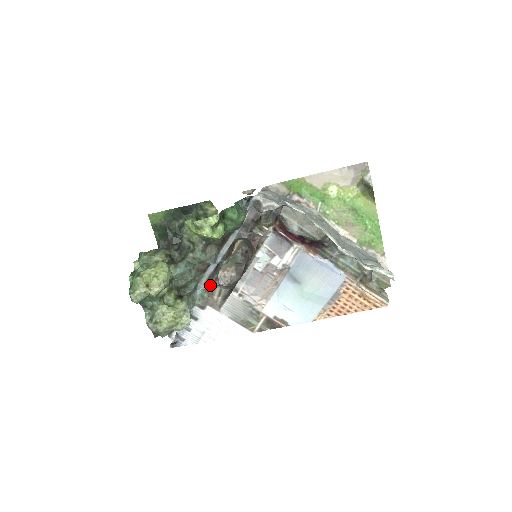
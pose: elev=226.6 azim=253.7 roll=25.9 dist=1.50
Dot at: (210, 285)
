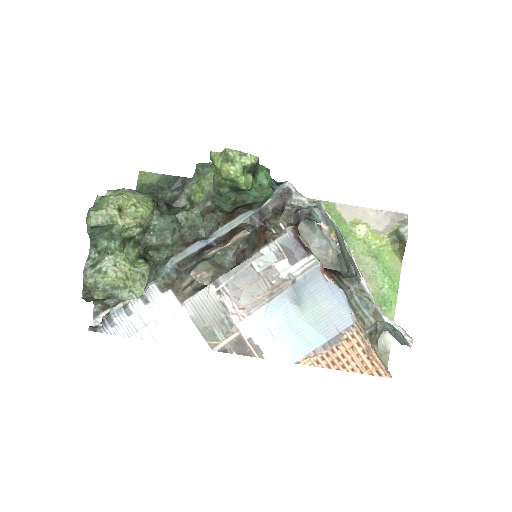
Dot at: (183, 269)
